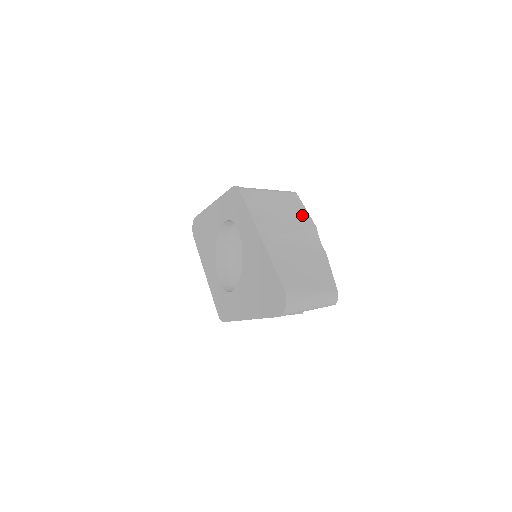
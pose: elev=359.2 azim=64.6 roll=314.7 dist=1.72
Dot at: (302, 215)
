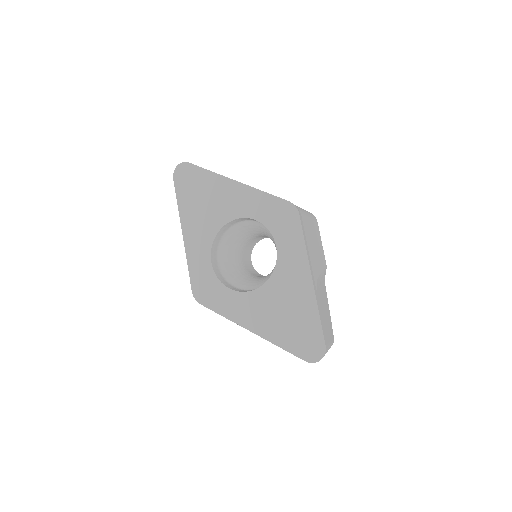
Dot at: (322, 251)
